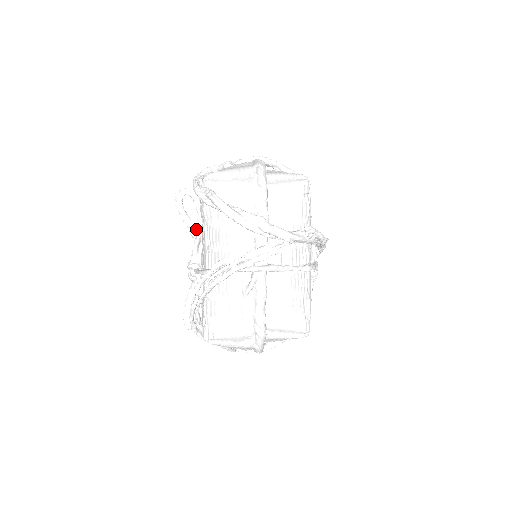
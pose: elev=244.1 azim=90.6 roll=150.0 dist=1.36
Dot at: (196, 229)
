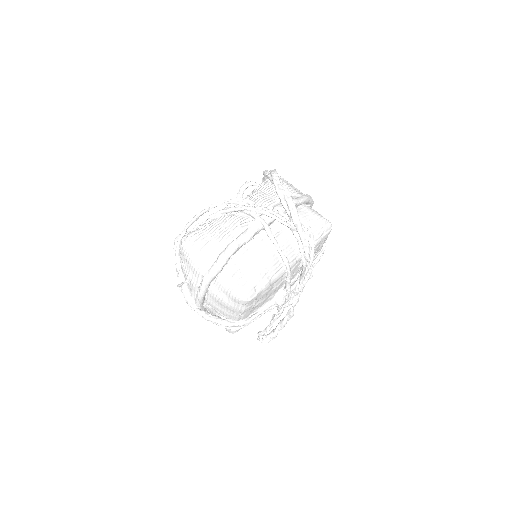
Dot at: occluded
